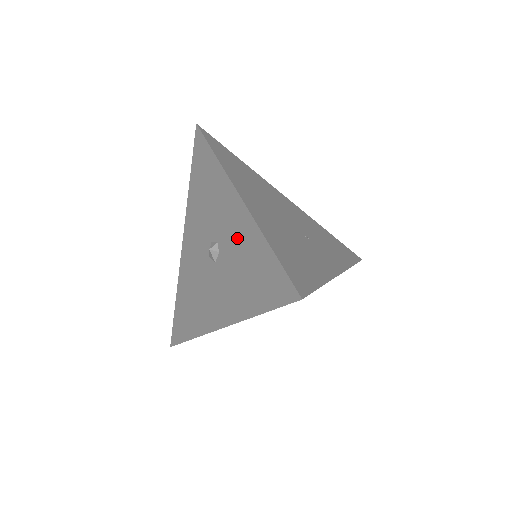
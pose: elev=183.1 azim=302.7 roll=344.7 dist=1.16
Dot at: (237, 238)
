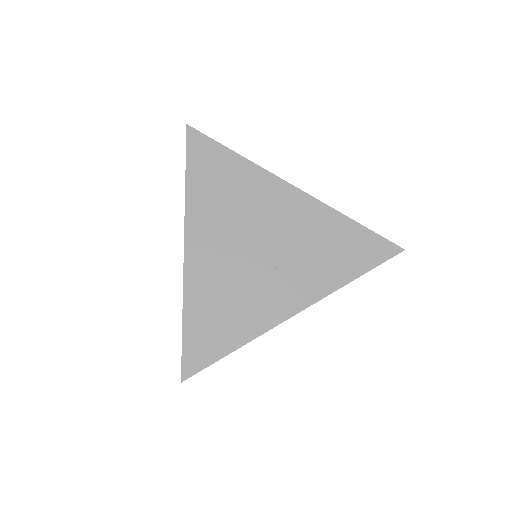
Dot at: occluded
